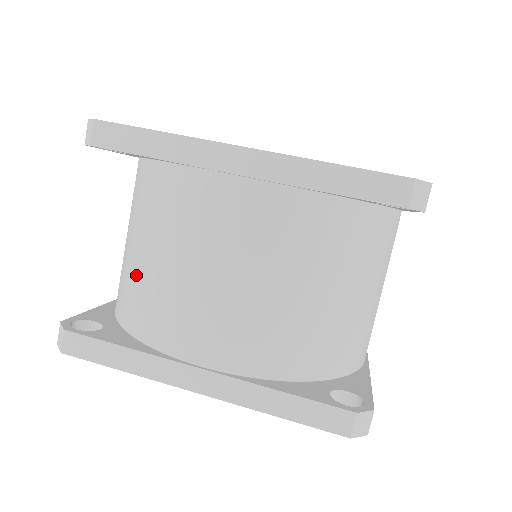
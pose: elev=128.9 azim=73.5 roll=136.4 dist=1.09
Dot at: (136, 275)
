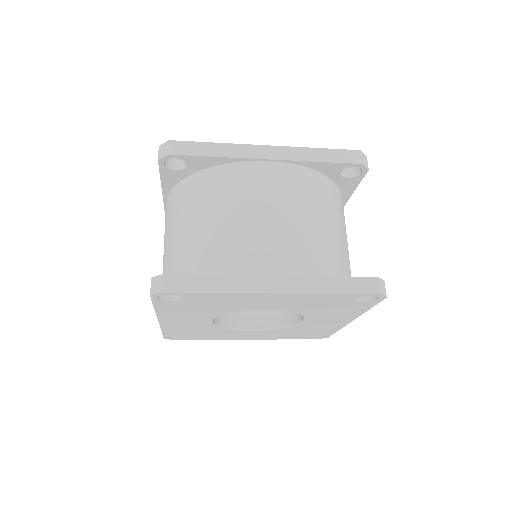
Dot at: (201, 241)
